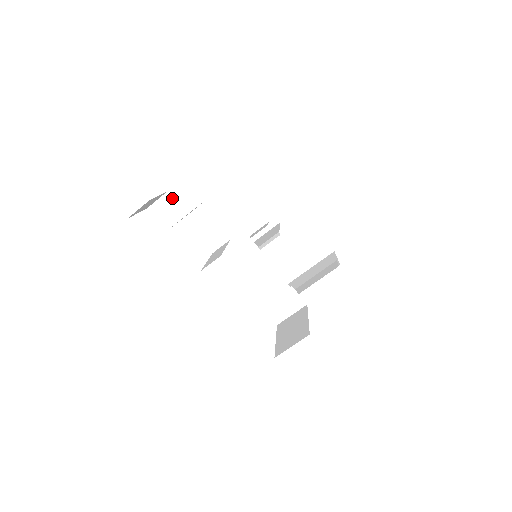
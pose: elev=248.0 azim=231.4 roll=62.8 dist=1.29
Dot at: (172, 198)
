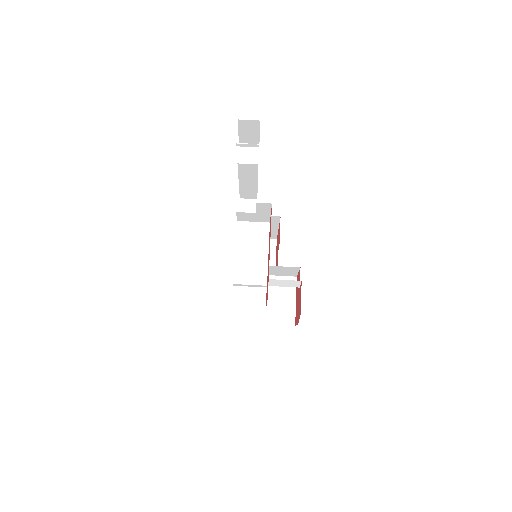
Dot at: occluded
